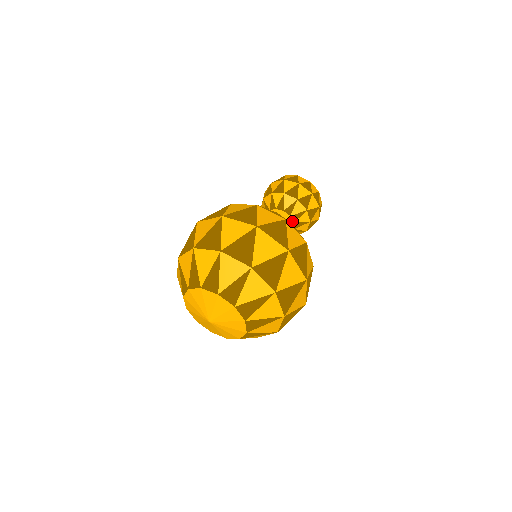
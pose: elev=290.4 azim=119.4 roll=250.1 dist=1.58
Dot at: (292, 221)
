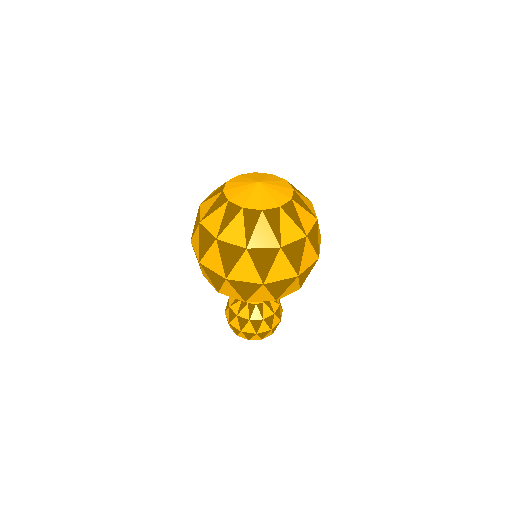
Dot at: occluded
